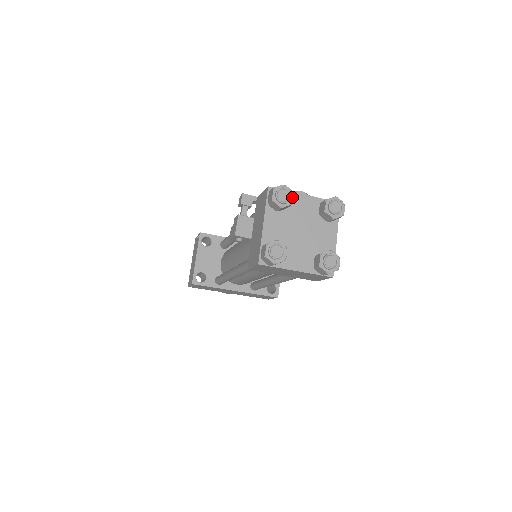
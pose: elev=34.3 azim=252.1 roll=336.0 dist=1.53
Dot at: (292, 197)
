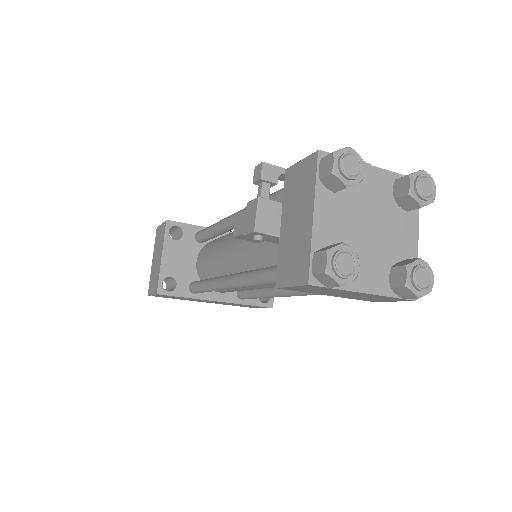
Dot at: (363, 169)
